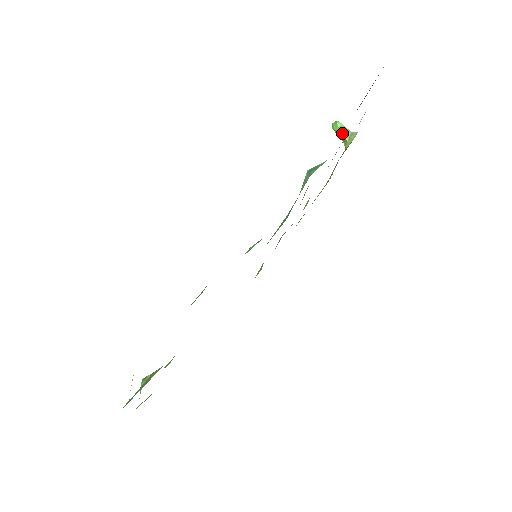
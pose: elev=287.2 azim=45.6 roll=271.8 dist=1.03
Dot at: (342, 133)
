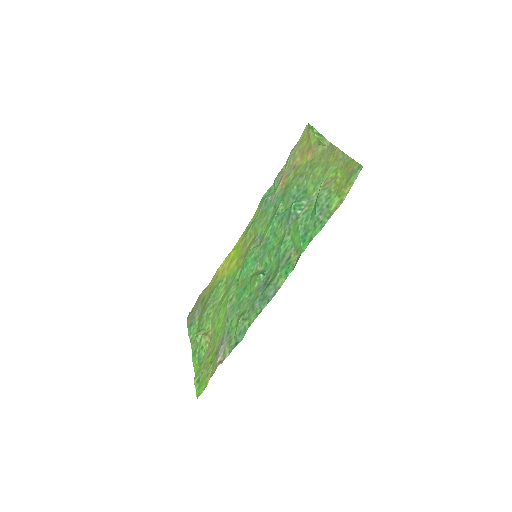
Dot at: (317, 136)
